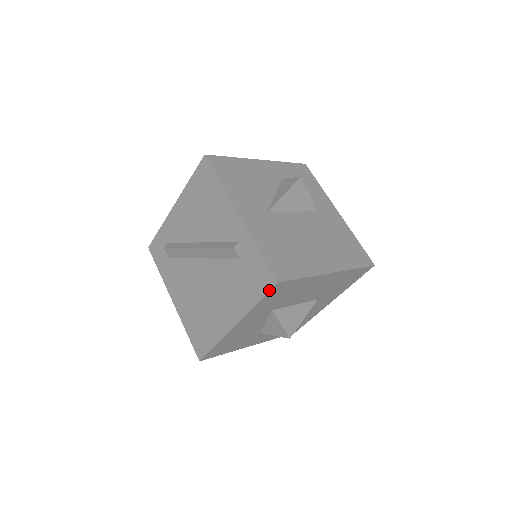
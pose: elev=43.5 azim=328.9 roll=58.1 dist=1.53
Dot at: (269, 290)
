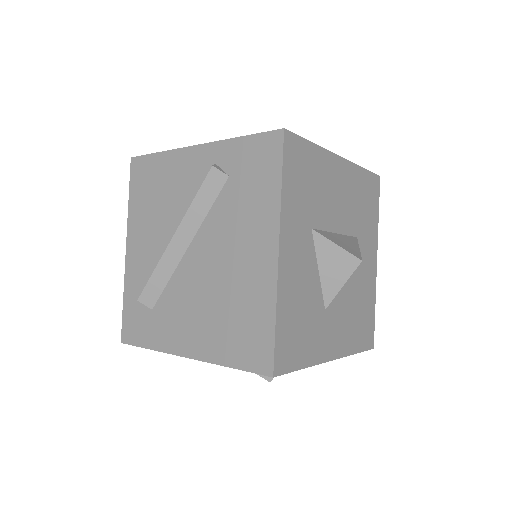
Dot at: (282, 149)
